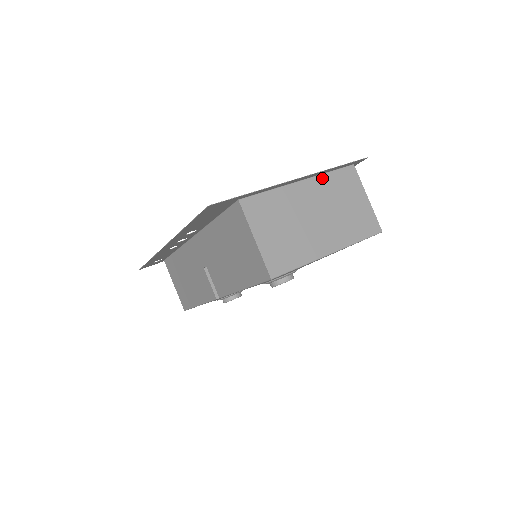
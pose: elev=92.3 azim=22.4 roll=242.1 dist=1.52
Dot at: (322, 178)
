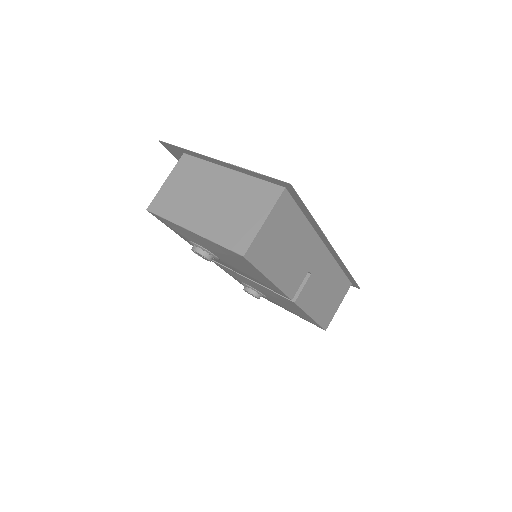
Dot at: (247, 178)
